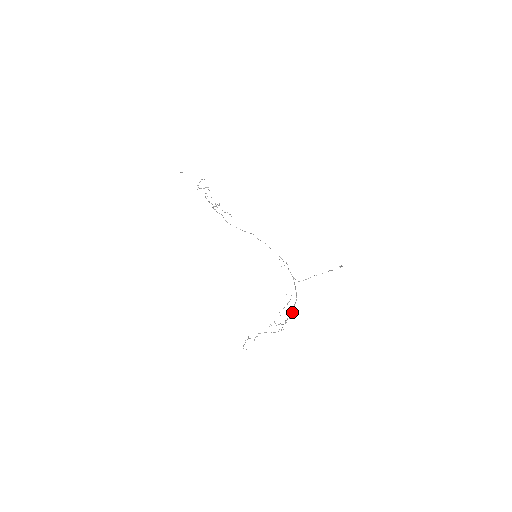
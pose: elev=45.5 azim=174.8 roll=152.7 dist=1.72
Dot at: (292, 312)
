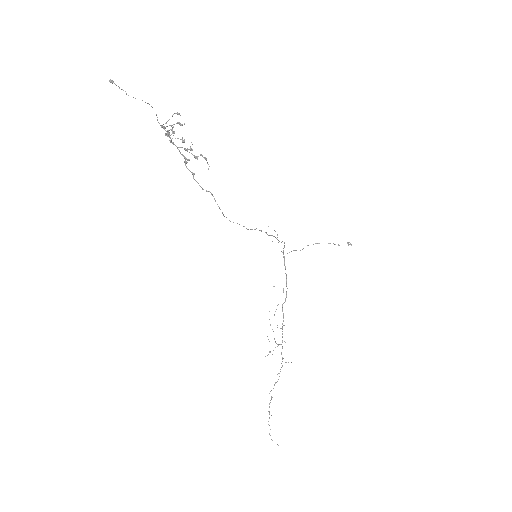
Dot at: occluded
